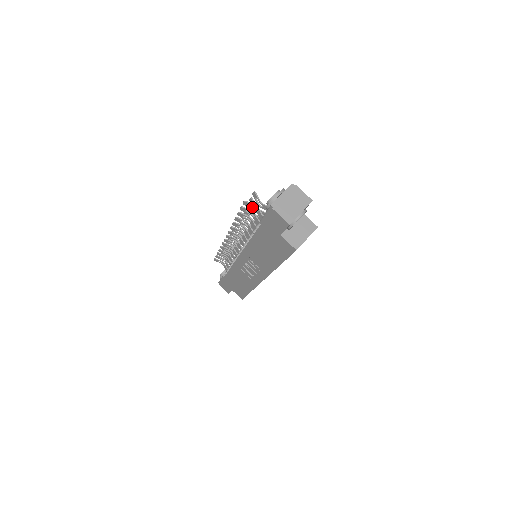
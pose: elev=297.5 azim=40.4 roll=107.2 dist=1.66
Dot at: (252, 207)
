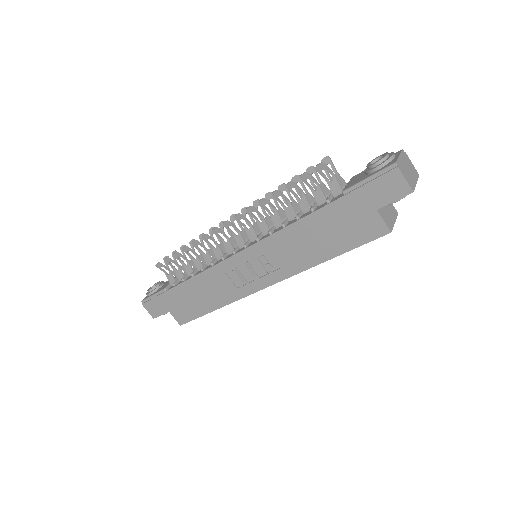
Dot at: (324, 174)
